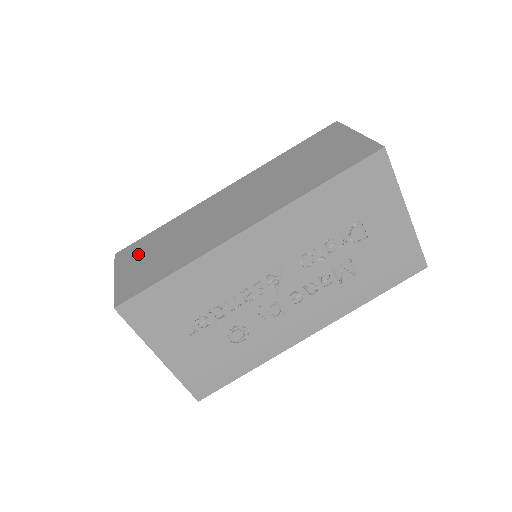
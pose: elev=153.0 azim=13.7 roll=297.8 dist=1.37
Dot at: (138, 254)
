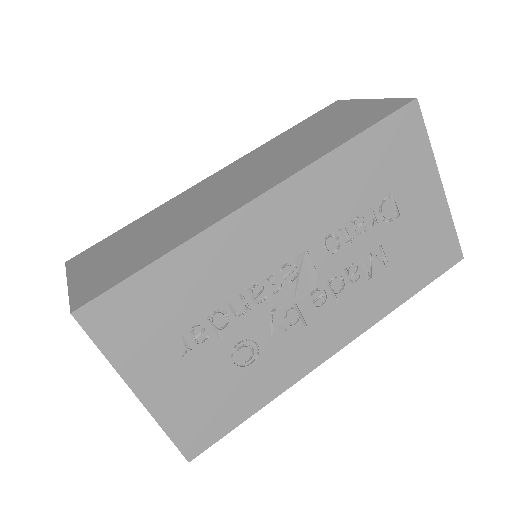
Dot at: (101, 254)
